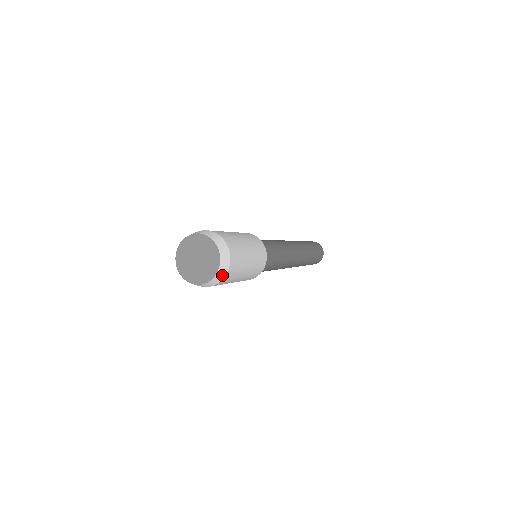
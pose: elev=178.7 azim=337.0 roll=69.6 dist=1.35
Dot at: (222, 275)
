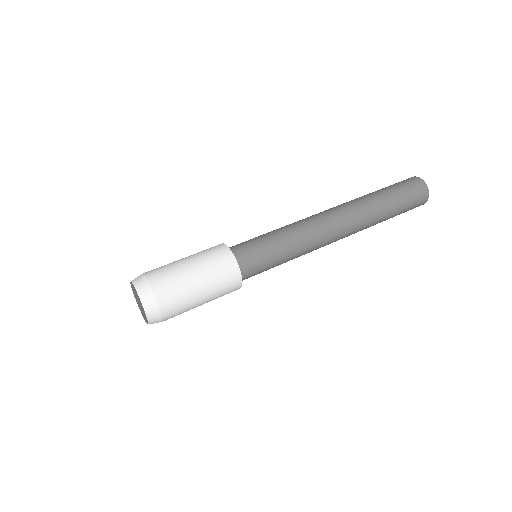
Dot at: occluded
